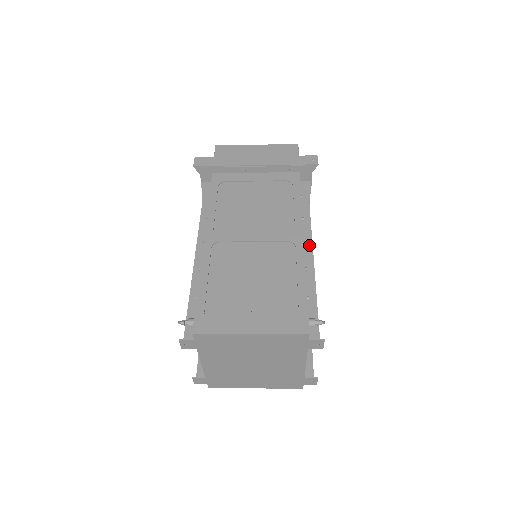
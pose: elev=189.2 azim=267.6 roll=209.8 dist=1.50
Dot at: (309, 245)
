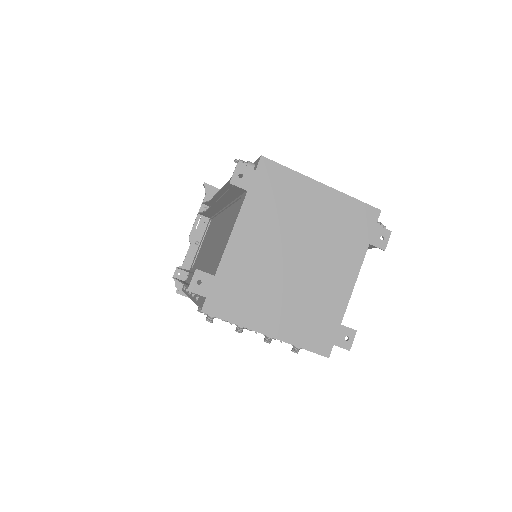
Dot at: occluded
